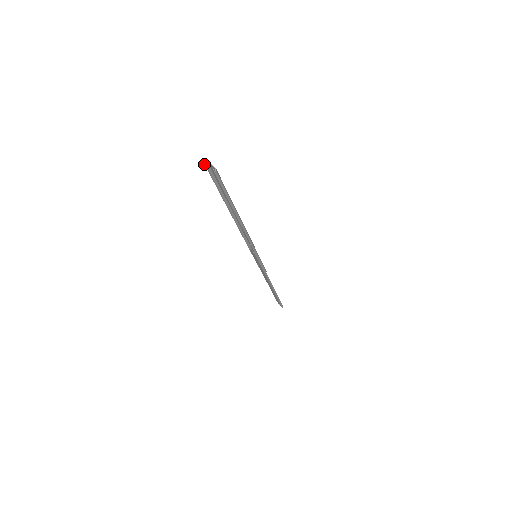
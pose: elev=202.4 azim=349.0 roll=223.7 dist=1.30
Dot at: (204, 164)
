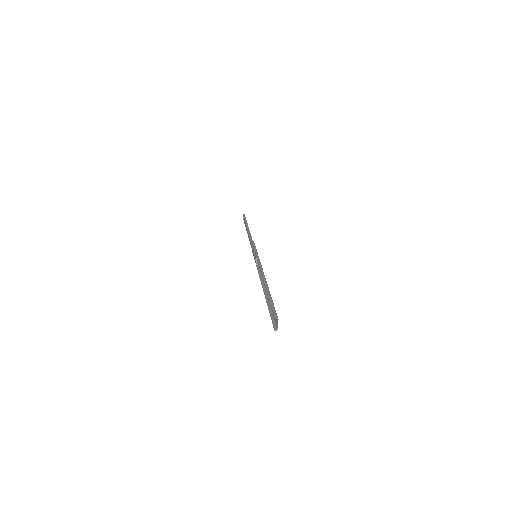
Dot at: (275, 317)
